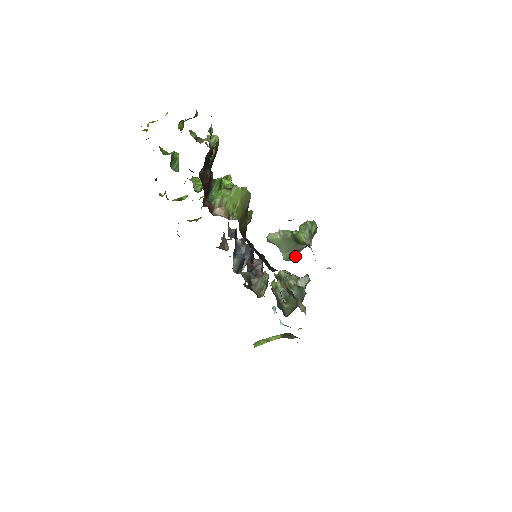
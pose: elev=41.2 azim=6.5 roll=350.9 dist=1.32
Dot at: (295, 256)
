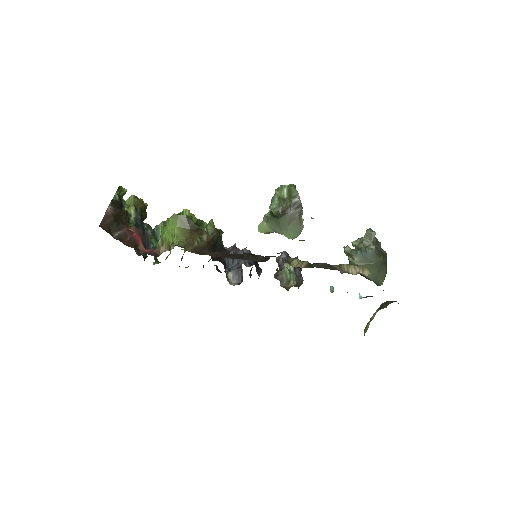
Dot at: (299, 228)
